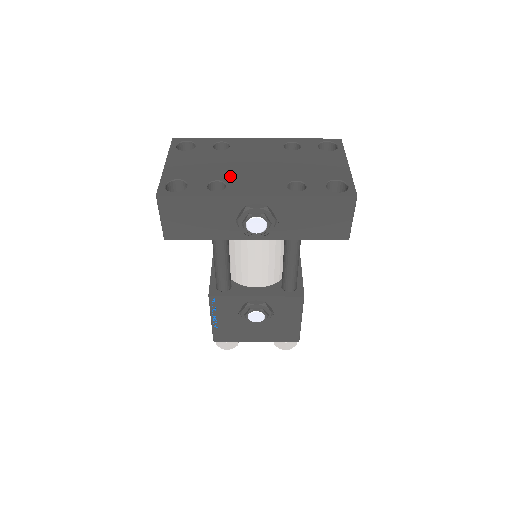
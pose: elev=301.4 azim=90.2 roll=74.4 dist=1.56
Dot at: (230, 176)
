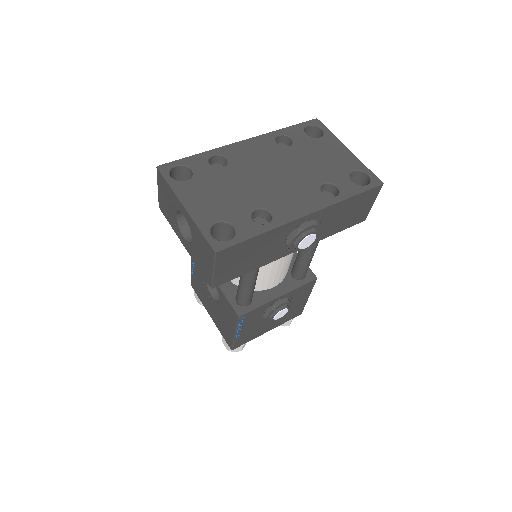
Dot at: (263, 199)
